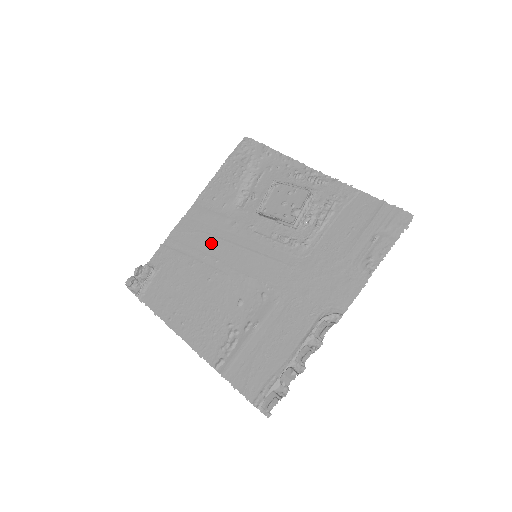
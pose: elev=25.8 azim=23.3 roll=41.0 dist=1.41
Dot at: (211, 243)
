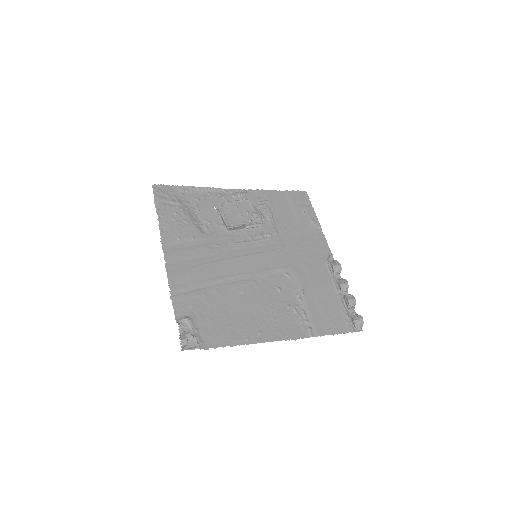
Dot at: (215, 268)
